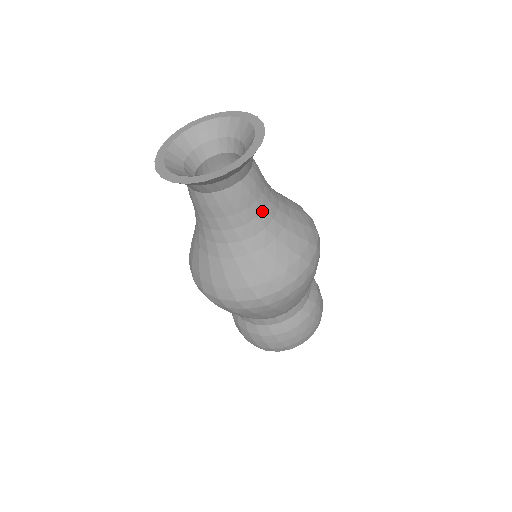
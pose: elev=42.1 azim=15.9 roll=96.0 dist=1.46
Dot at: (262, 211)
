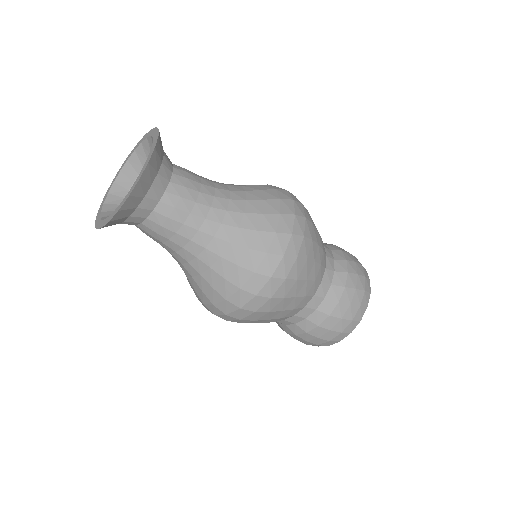
Dot at: (203, 221)
